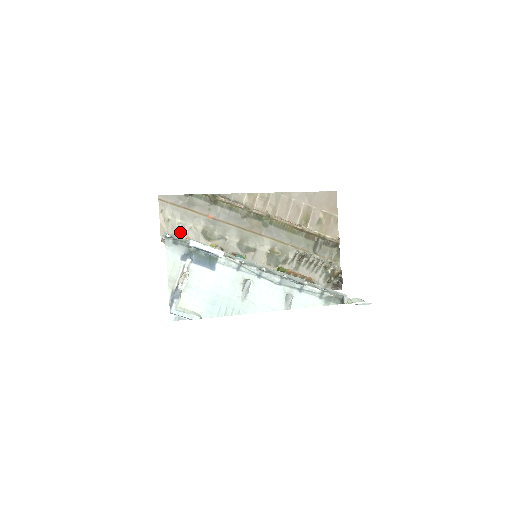
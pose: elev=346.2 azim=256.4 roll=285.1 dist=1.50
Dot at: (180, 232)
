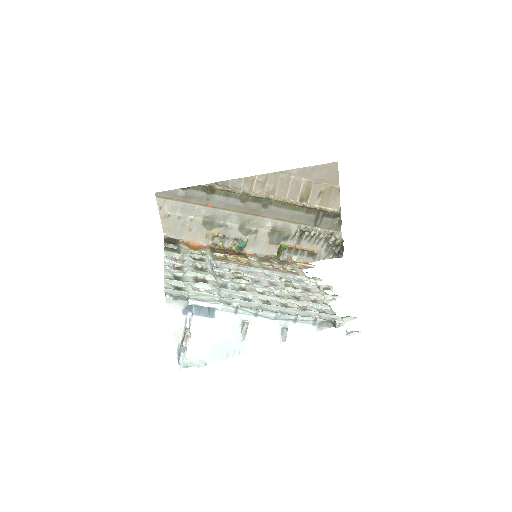
Dot at: (181, 225)
